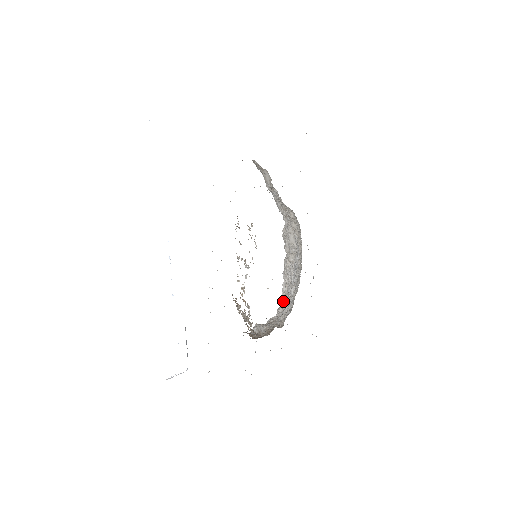
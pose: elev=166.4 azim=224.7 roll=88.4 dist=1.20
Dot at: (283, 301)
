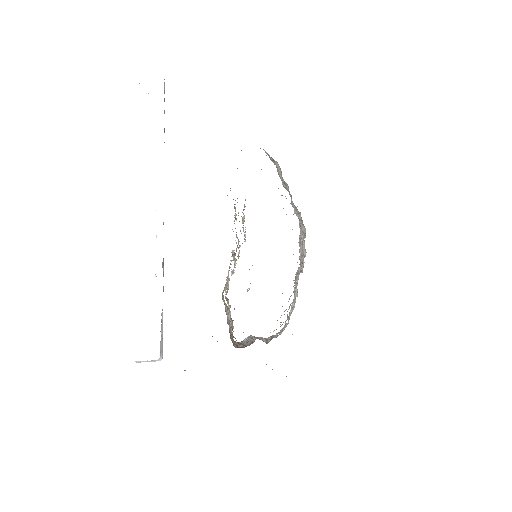
Dot at: occluded
